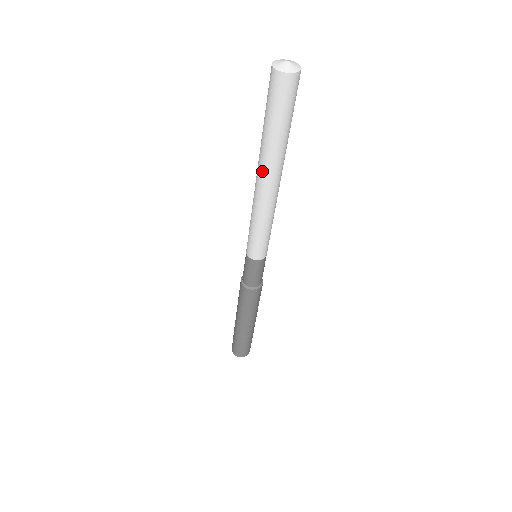
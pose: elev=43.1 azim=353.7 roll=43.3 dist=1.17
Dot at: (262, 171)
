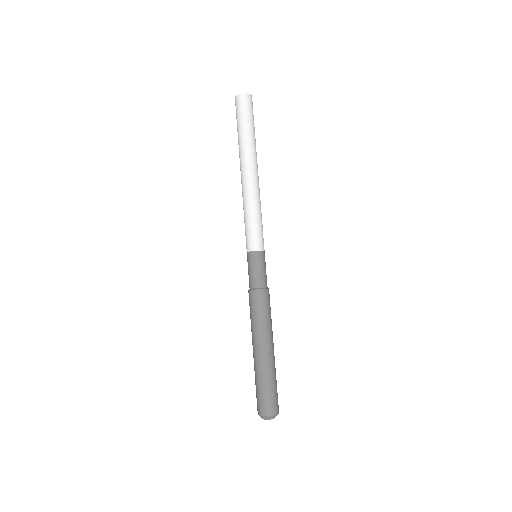
Dot at: (248, 162)
